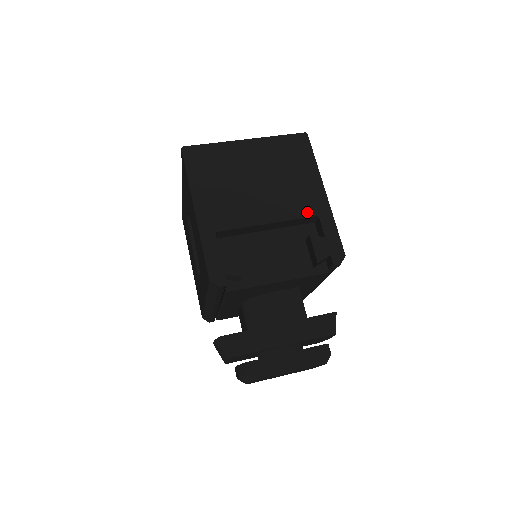
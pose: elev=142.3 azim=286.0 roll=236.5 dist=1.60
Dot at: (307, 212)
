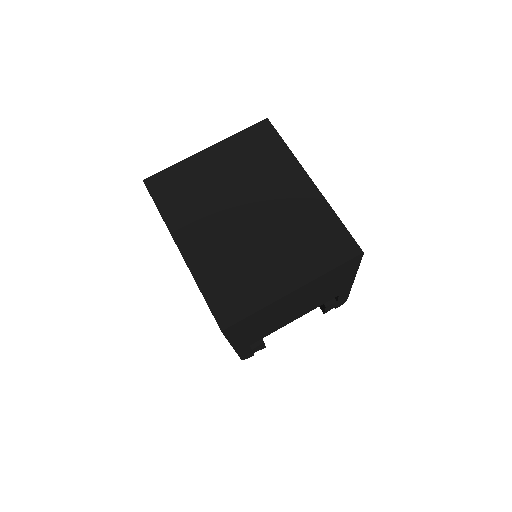
Dot at: (331, 299)
